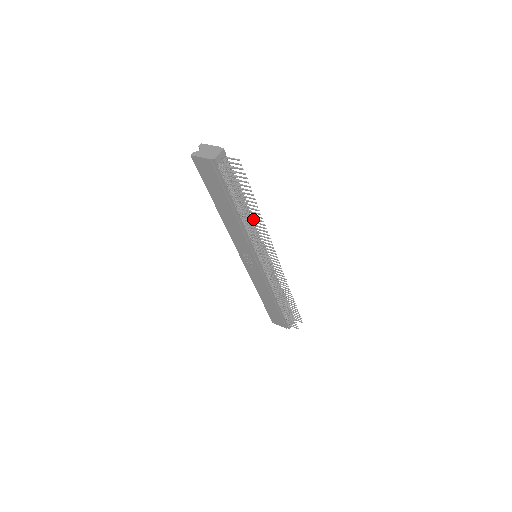
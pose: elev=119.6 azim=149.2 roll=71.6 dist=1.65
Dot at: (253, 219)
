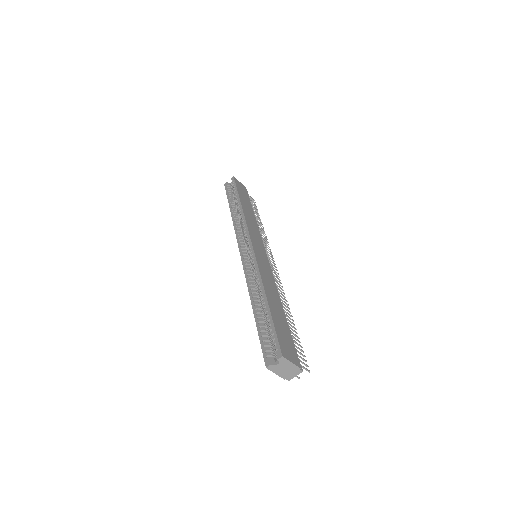
Dot at: occluded
